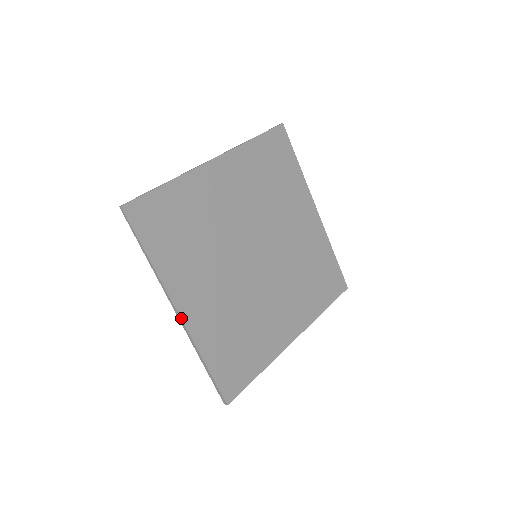
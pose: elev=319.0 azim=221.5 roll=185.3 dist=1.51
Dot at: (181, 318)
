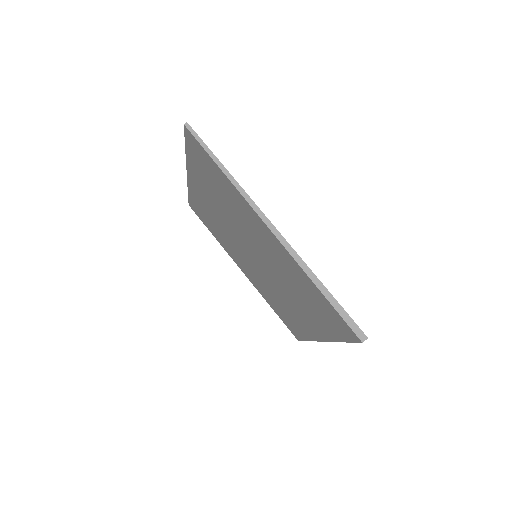
Dot at: (280, 233)
